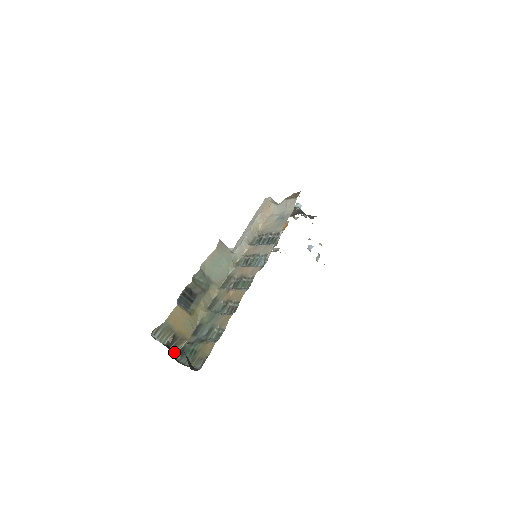
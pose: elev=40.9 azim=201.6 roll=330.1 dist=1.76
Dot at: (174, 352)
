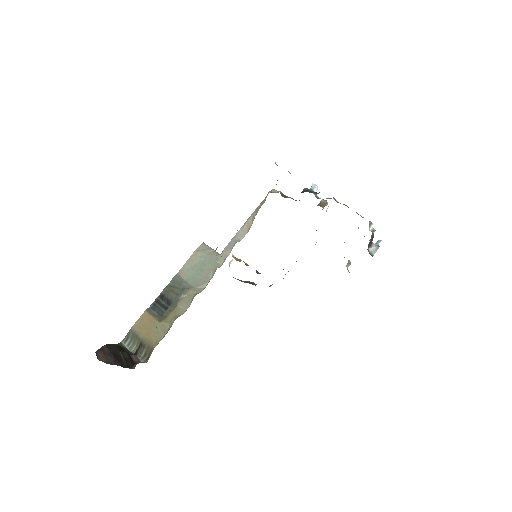
Dot at: (142, 362)
